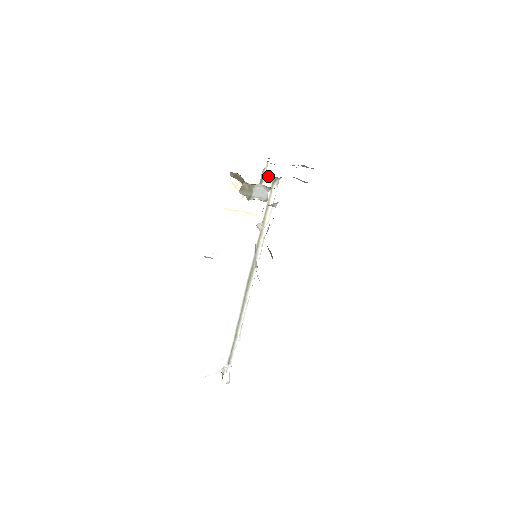
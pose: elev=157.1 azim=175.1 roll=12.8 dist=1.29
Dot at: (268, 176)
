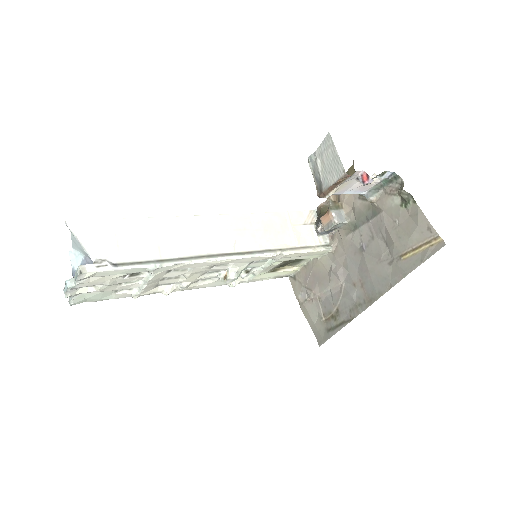
Dot at: (328, 239)
